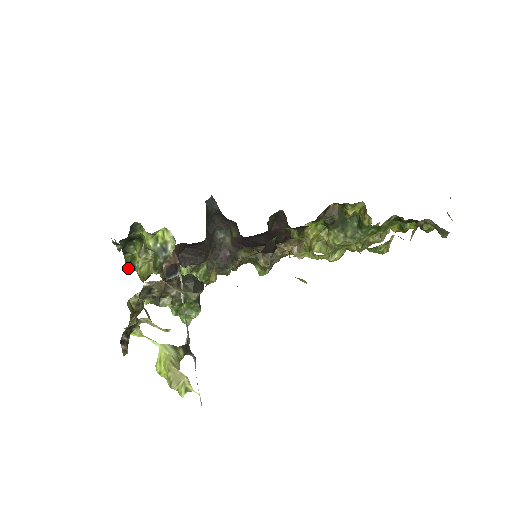
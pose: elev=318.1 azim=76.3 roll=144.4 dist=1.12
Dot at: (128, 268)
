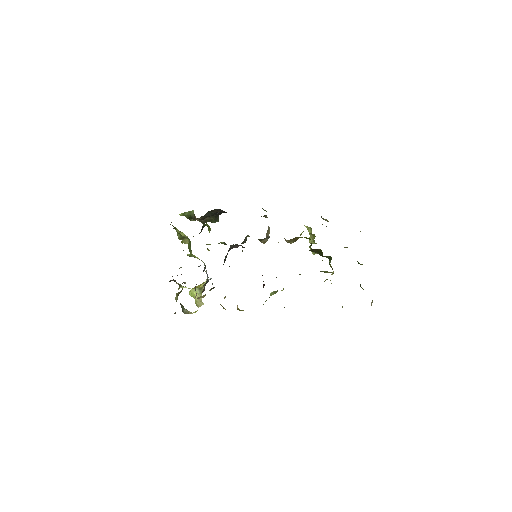
Dot at: occluded
